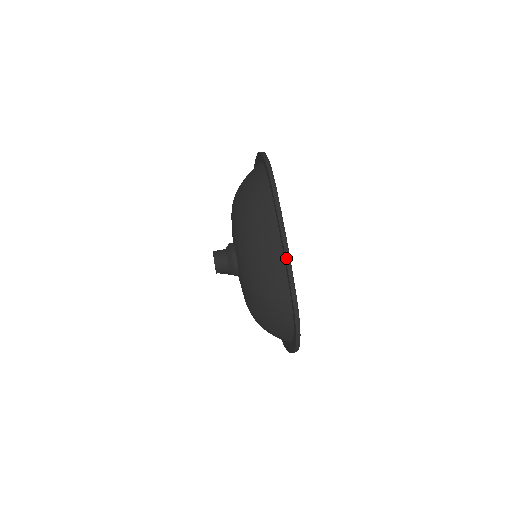
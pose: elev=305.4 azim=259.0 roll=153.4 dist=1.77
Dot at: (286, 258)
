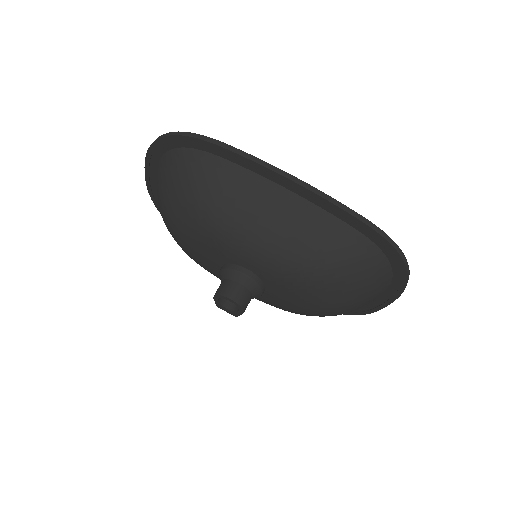
Dot at: (318, 194)
